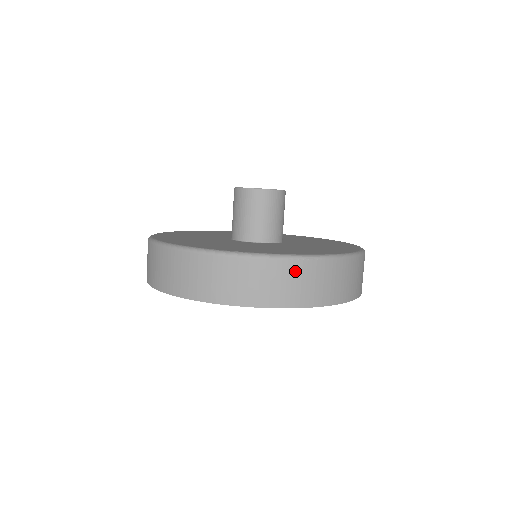
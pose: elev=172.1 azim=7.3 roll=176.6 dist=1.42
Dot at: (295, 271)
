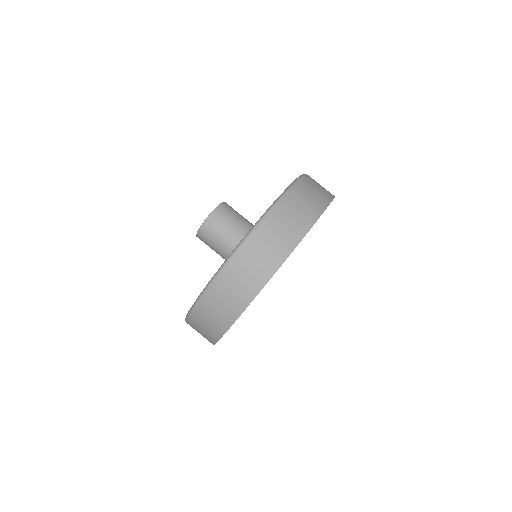
Dot at: (265, 233)
